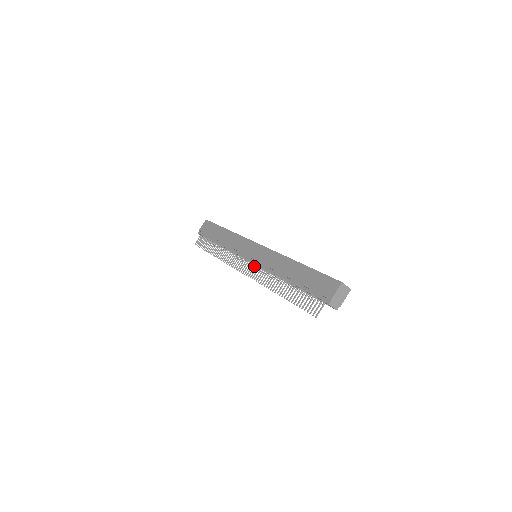
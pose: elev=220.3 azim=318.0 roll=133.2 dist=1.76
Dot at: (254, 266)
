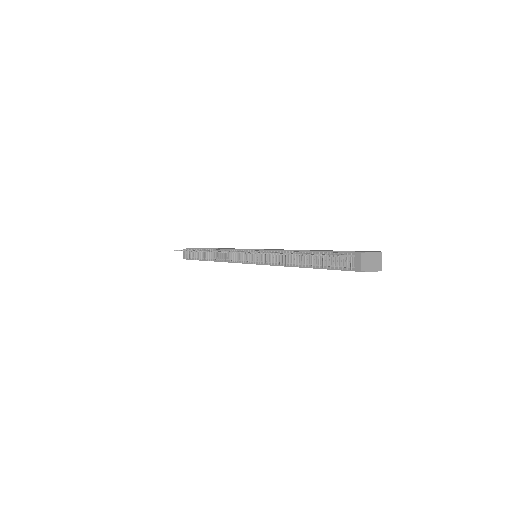
Dot at: (255, 251)
